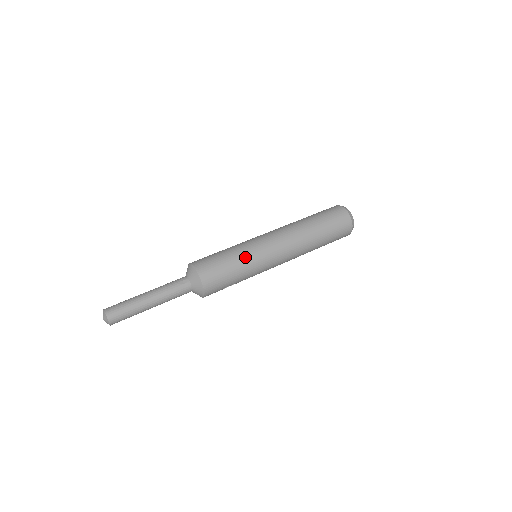
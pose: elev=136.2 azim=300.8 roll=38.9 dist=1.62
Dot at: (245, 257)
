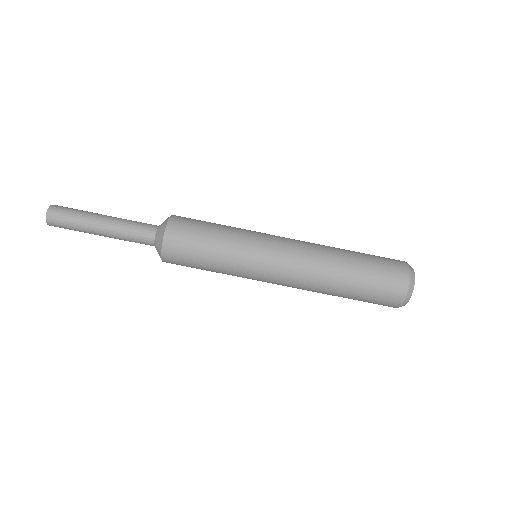
Dot at: (230, 259)
